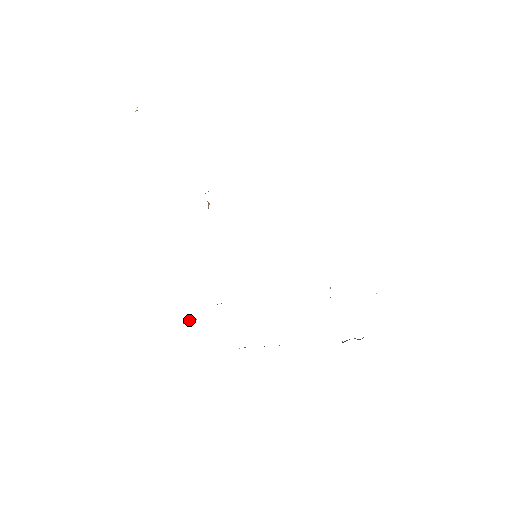
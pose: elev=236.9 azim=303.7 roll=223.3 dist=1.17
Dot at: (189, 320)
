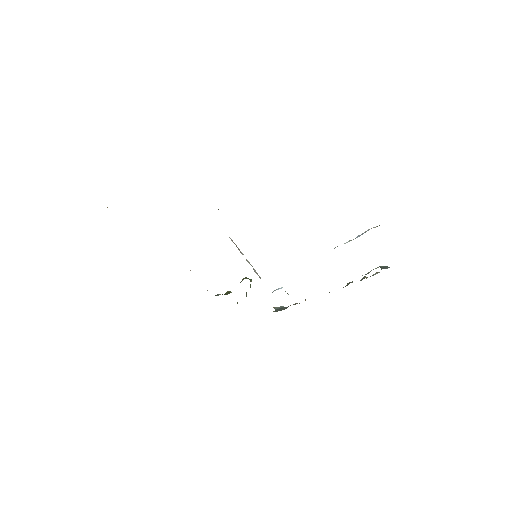
Dot at: occluded
